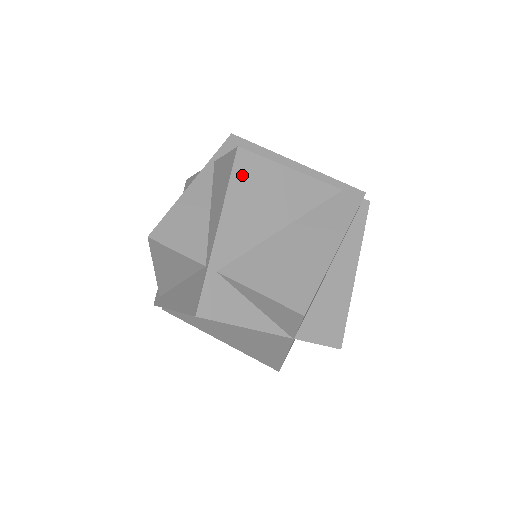
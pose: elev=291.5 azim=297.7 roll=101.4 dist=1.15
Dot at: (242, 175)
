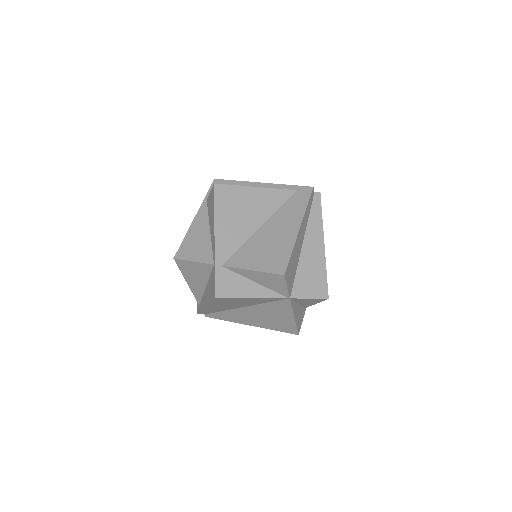
Dot at: (222, 200)
